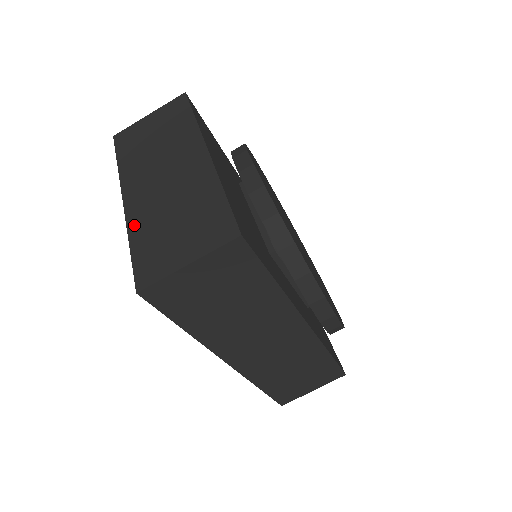
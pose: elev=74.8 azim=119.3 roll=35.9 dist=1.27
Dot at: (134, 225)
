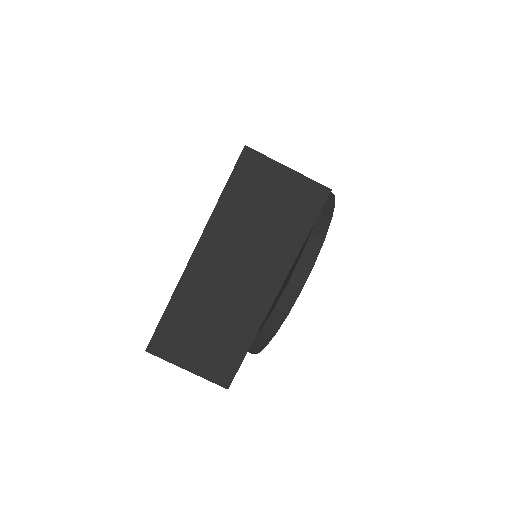
Dot at: (183, 291)
